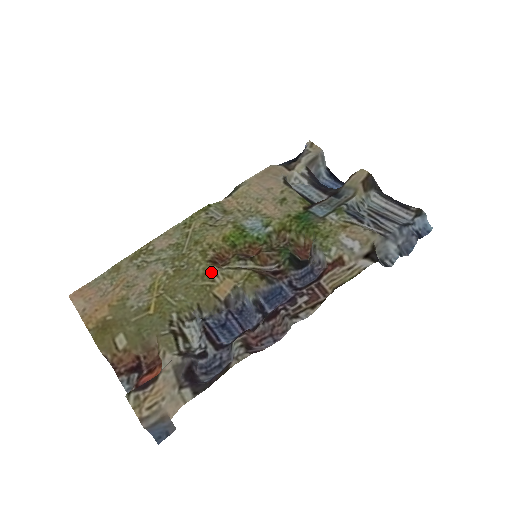
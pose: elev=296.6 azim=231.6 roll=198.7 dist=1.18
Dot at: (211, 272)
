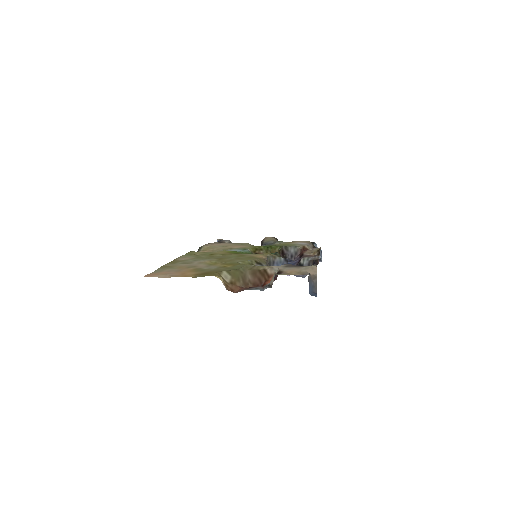
Dot at: (244, 255)
